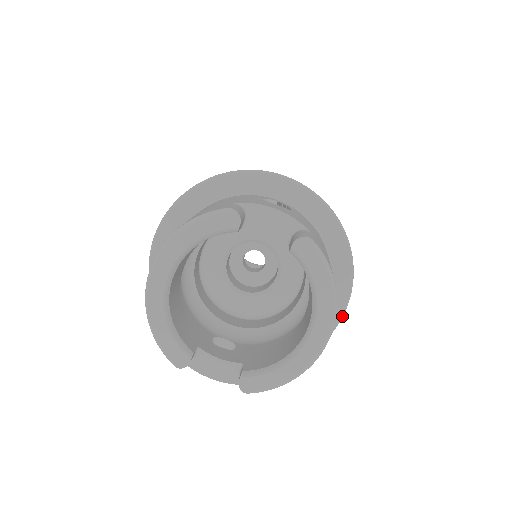
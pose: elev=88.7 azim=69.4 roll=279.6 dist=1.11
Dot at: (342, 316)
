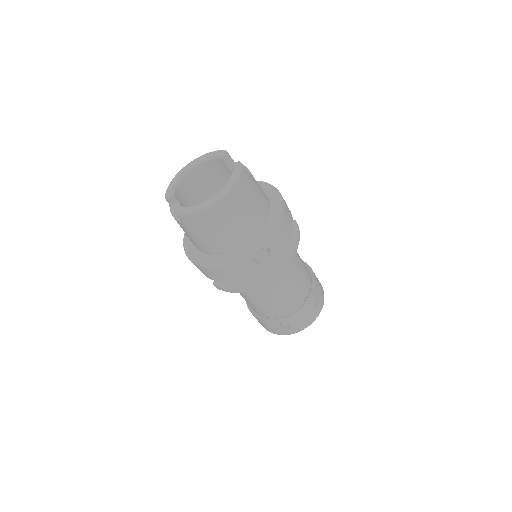
Dot at: (254, 251)
